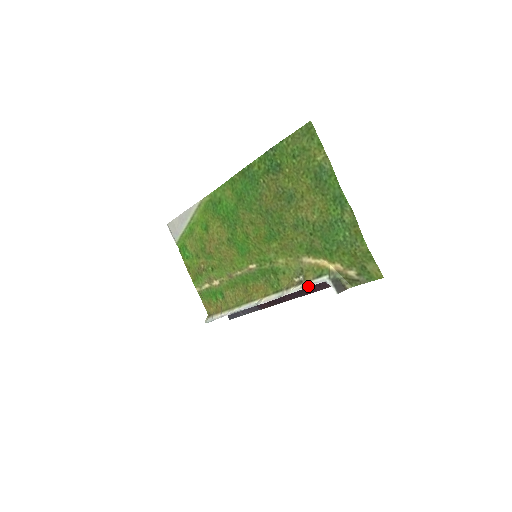
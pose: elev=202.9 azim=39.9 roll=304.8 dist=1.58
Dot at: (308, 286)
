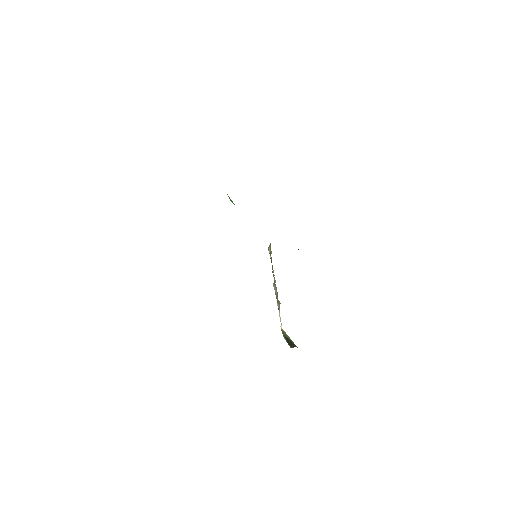
Dot at: (280, 319)
